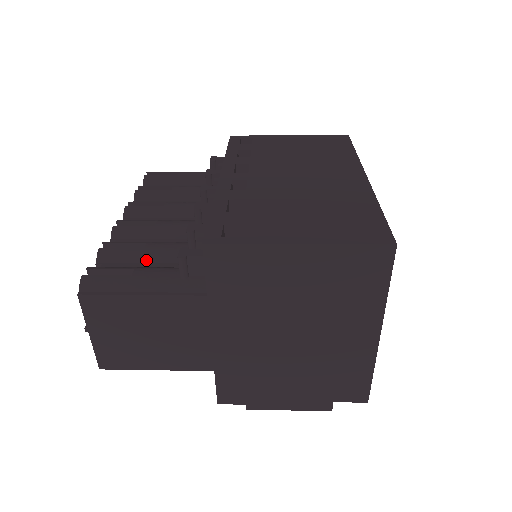
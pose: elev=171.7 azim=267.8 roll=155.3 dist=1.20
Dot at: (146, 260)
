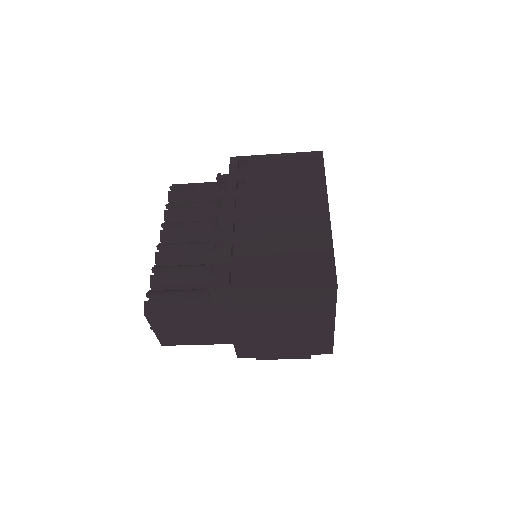
Dot at: (182, 283)
